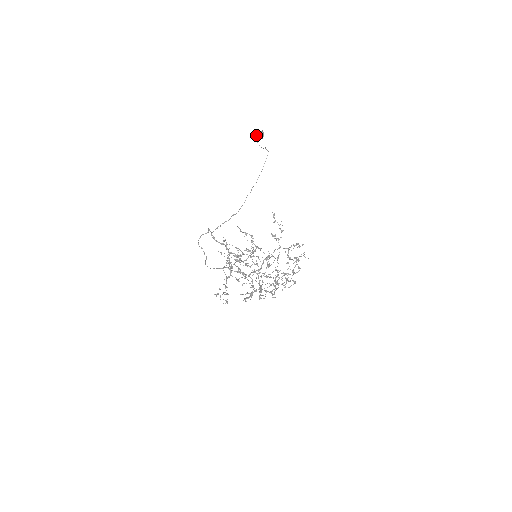
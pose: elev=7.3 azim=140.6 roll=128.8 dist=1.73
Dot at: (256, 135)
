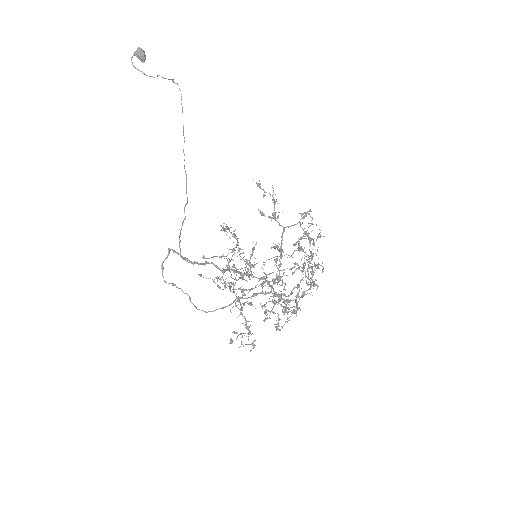
Dot at: (131, 58)
